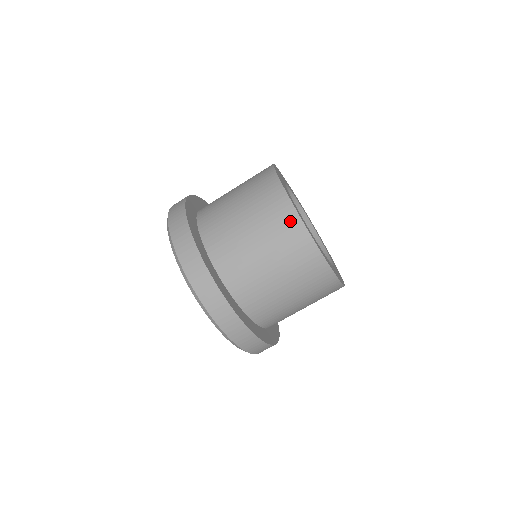
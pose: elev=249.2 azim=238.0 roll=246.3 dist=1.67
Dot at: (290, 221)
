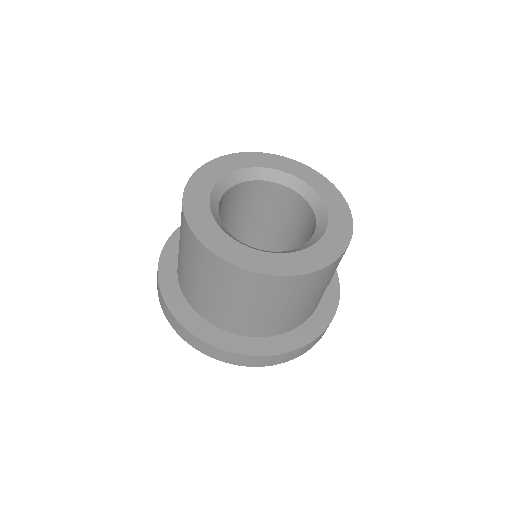
Dot at: (249, 279)
